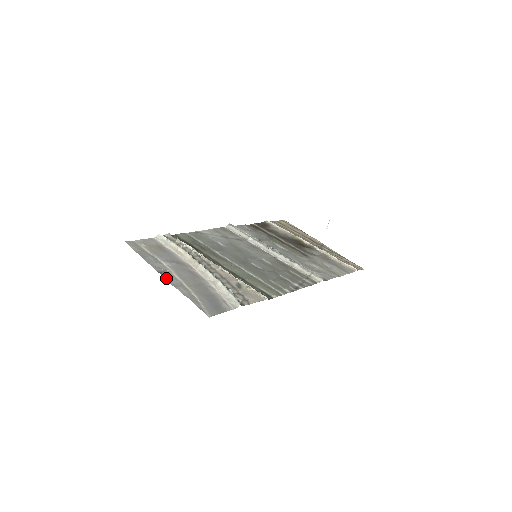
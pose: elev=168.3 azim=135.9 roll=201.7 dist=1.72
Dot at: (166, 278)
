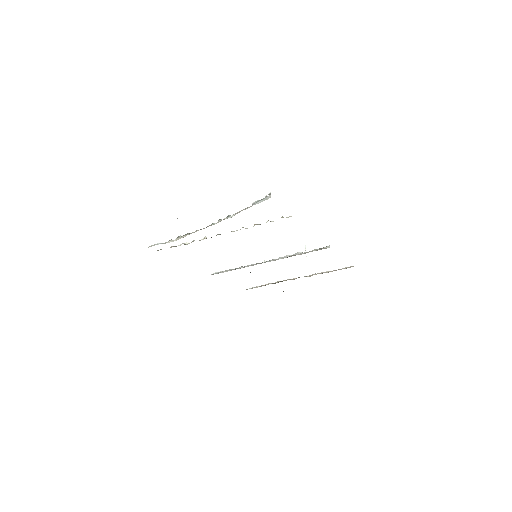
Dot at: occluded
